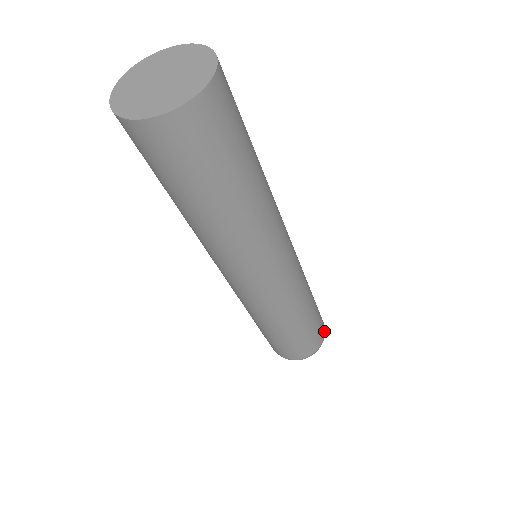
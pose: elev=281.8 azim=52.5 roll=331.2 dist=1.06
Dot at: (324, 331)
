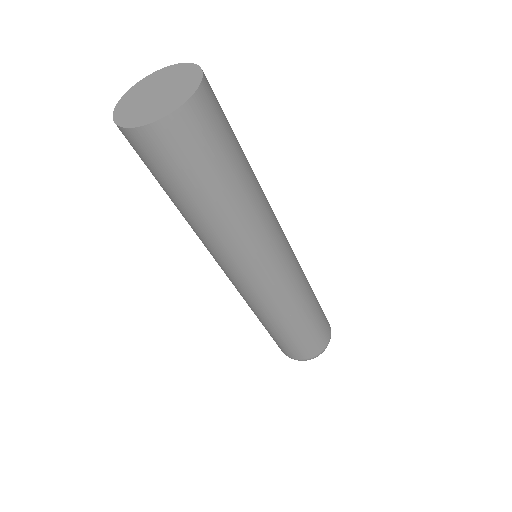
Dot at: occluded
